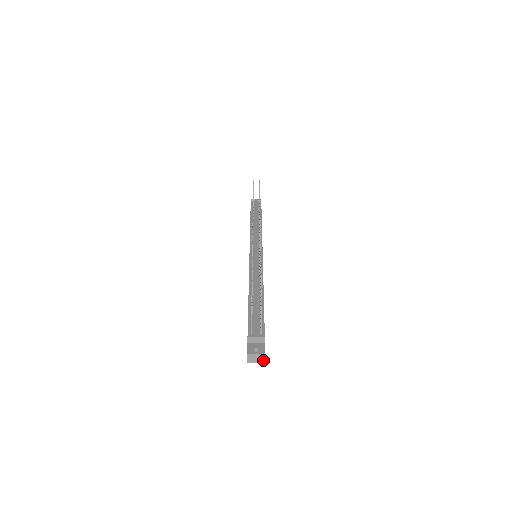
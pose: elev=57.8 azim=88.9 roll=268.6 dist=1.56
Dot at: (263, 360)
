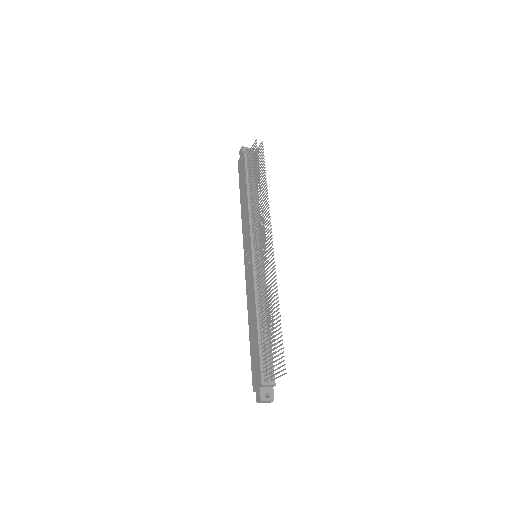
Dot at: (270, 402)
